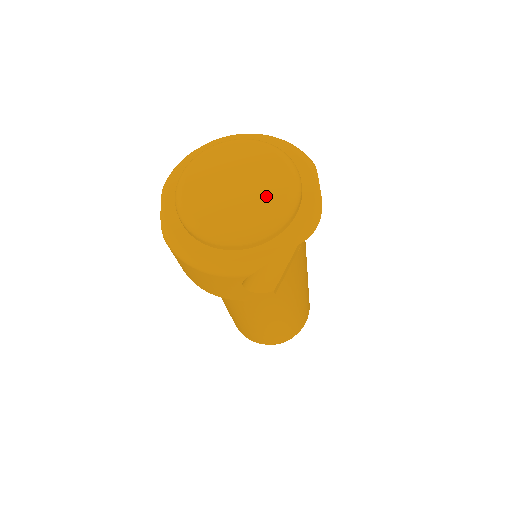
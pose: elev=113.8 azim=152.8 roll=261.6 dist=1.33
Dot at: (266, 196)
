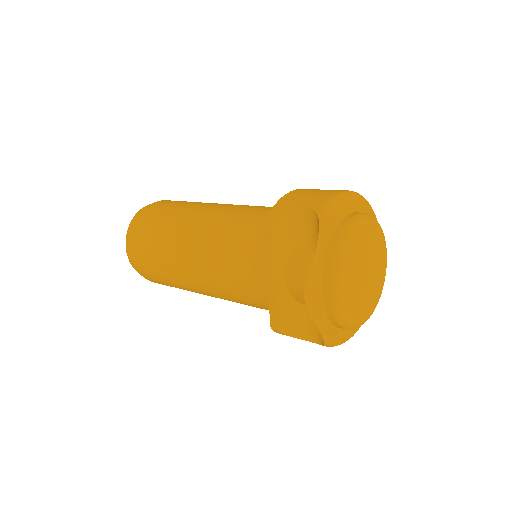
Dot at: (380, 265)
